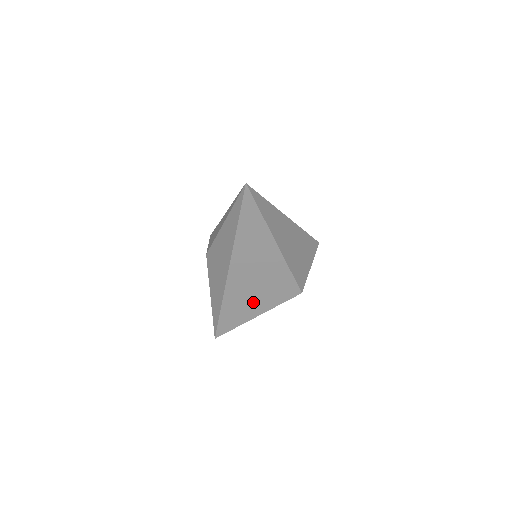
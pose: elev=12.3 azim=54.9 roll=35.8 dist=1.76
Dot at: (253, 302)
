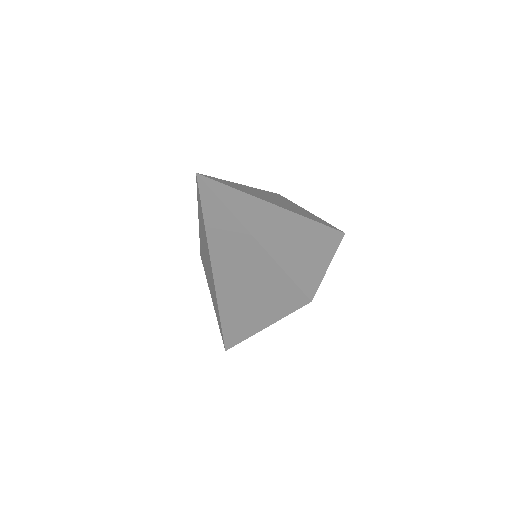
Dot at: (255, 312)
